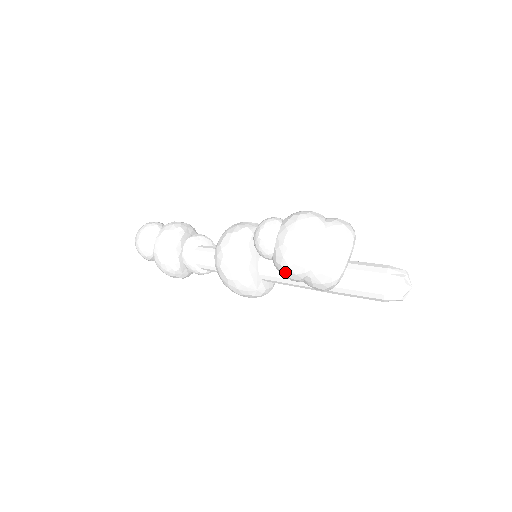
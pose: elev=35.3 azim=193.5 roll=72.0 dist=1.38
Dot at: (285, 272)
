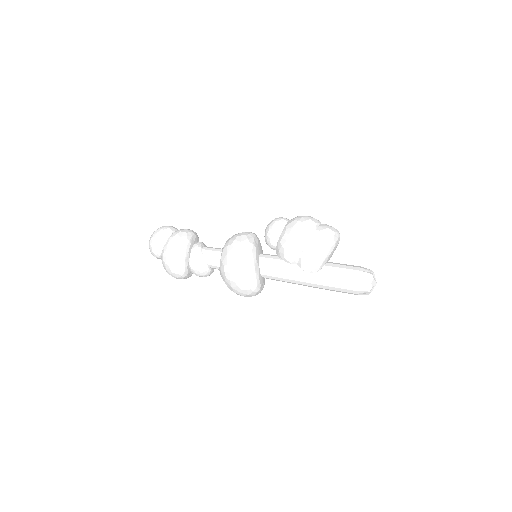
Dot at: (291, 239)
